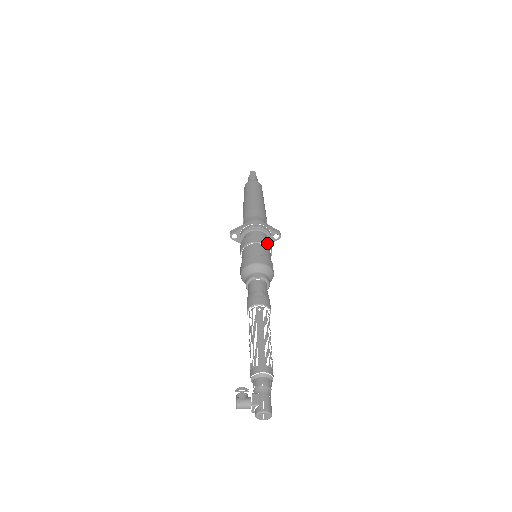
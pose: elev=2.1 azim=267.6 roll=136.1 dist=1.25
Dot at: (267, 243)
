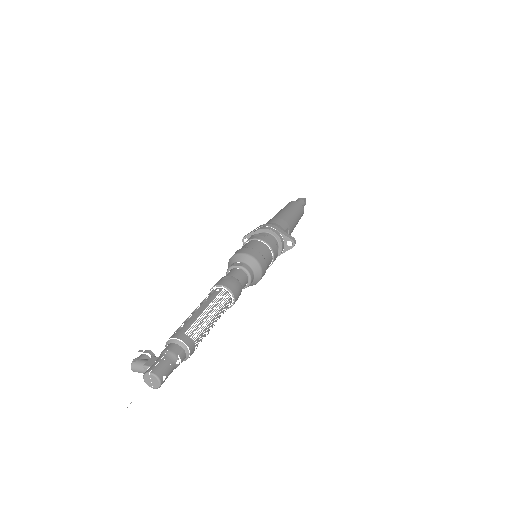
Dot at: (268, 242)
